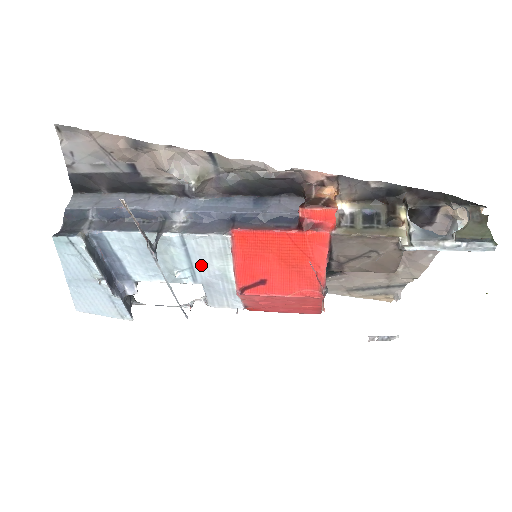
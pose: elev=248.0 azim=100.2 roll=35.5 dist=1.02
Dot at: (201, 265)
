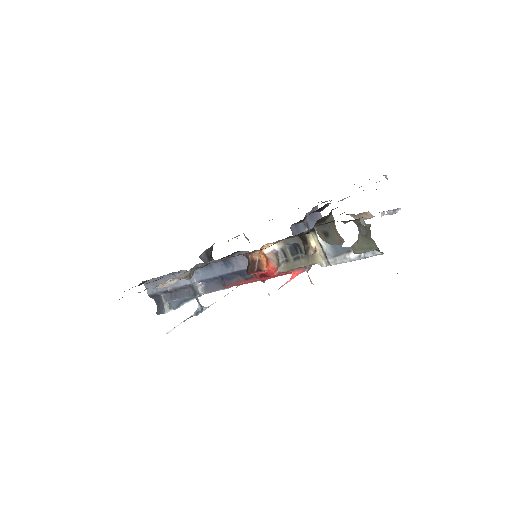
Dot at: occluded
